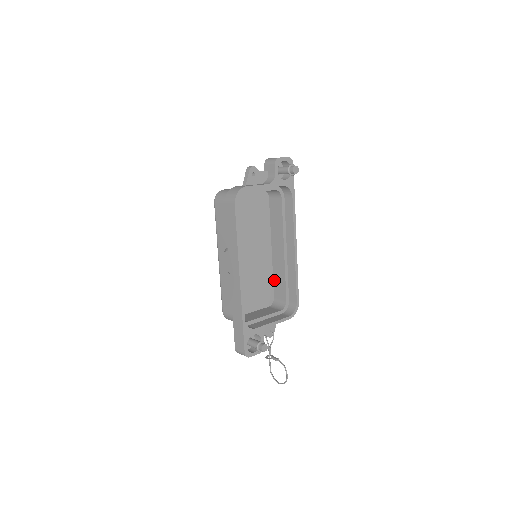
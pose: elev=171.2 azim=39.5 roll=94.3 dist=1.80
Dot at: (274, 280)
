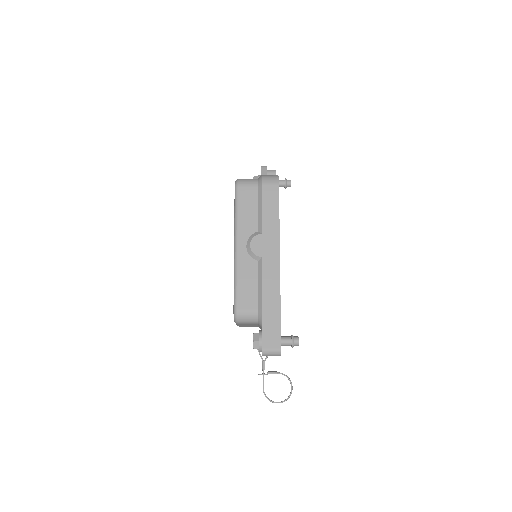
Dot at: occluded
